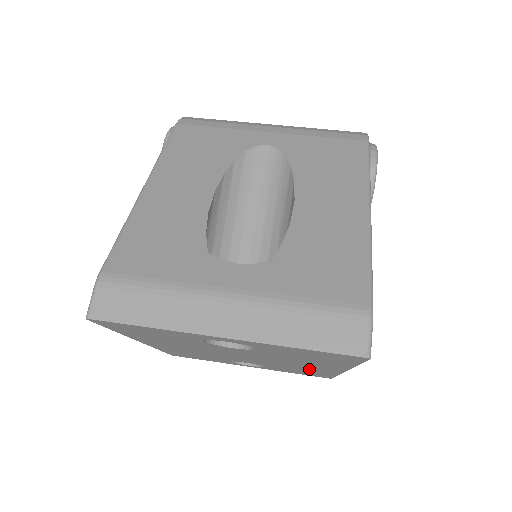
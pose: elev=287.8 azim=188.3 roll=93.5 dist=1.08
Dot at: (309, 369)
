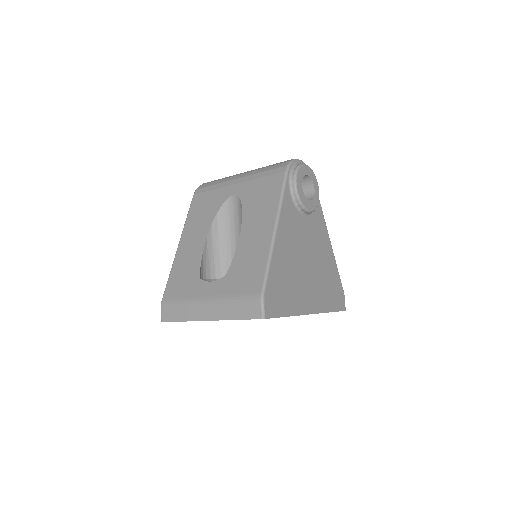
Dot at: occluded
